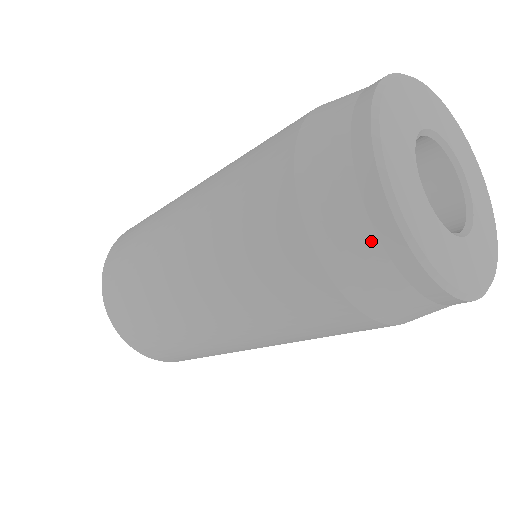
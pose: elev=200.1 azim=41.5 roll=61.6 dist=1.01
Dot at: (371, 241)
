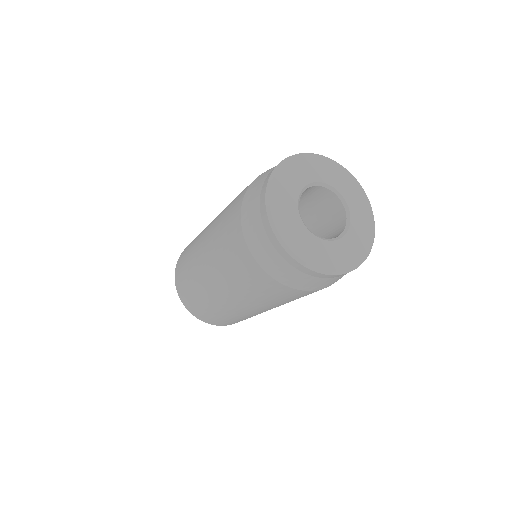
Dot at: (258, 213)
